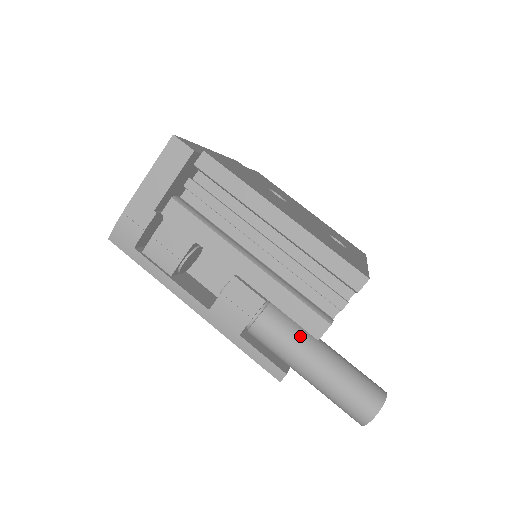
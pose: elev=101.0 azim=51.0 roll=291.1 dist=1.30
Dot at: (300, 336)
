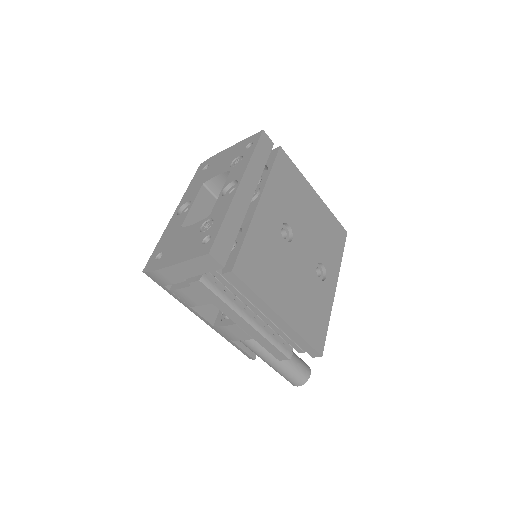
Dot at: occluded
